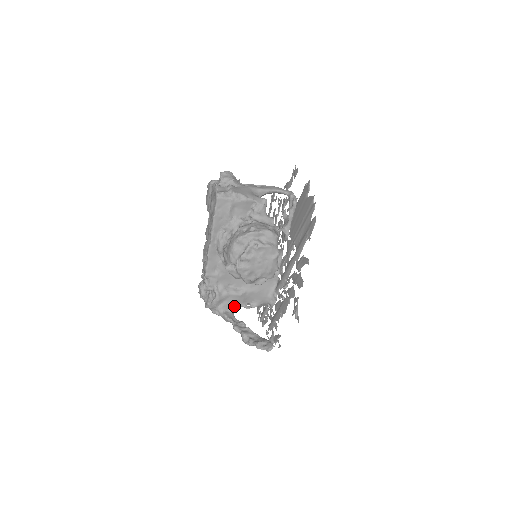
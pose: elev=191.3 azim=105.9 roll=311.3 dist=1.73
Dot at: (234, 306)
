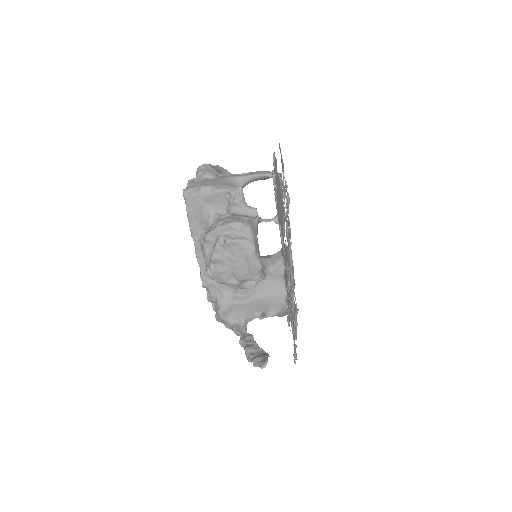
Dot at: (245, 317)
